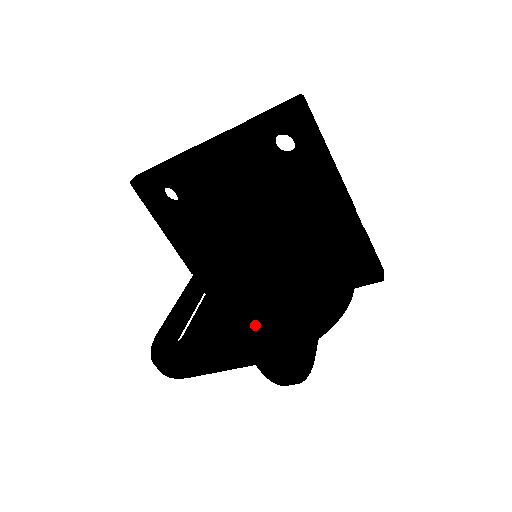
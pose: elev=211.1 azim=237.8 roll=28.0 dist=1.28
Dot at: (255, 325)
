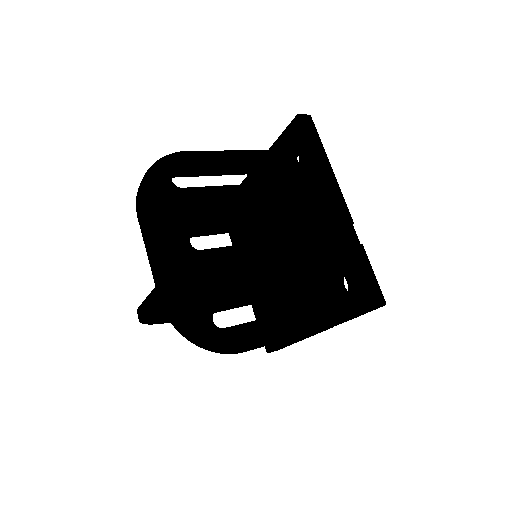
Dot at: (170, 263)
